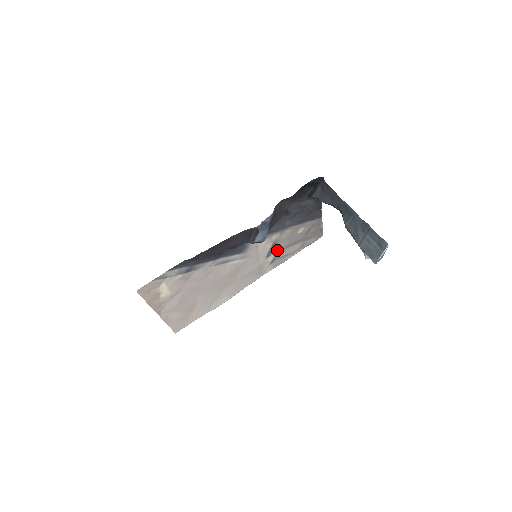
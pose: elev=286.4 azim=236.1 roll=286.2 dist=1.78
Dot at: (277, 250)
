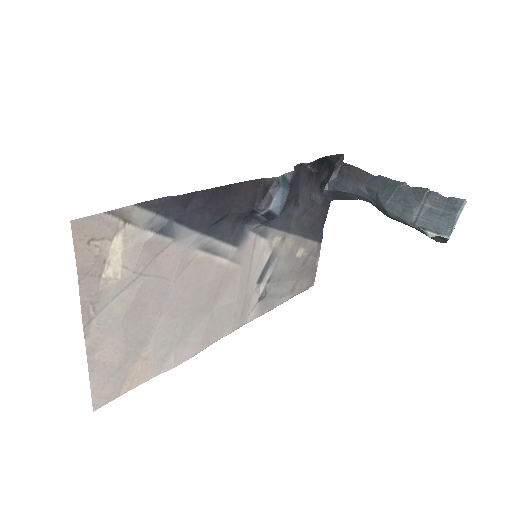
Dot at: (270, 276)
